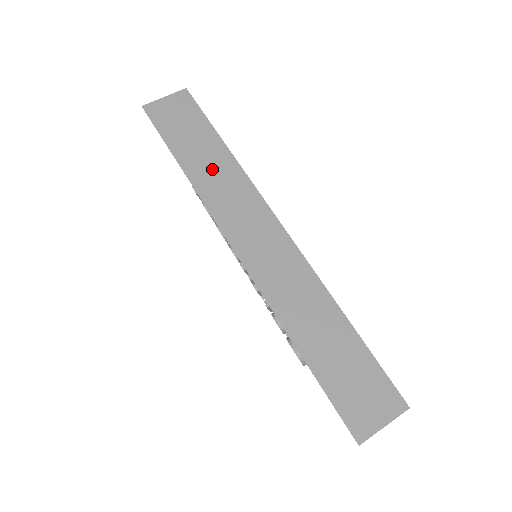
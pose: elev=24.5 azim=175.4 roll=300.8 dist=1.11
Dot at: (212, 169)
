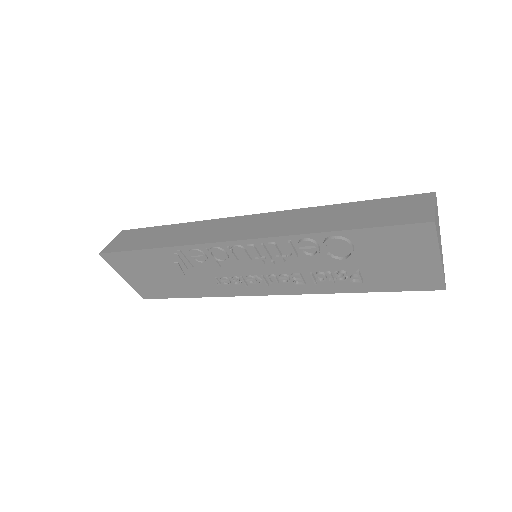
Dot at: (178, 234)
